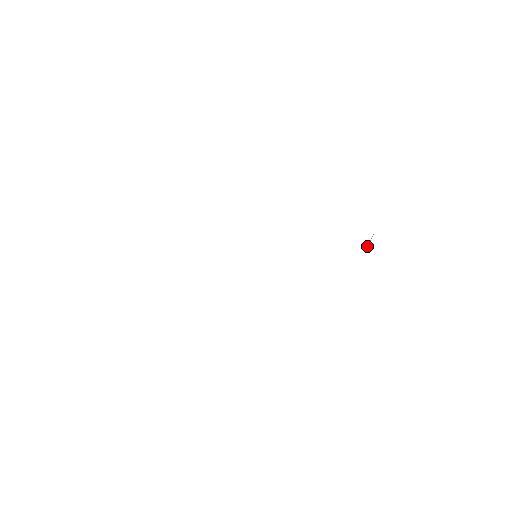
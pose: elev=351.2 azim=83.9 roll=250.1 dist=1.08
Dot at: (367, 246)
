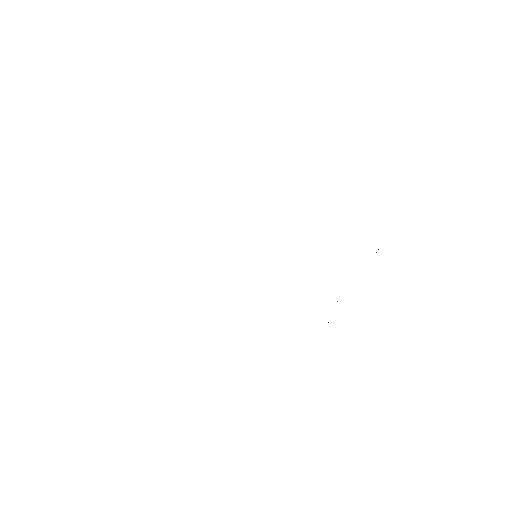
Dot at: occluded
